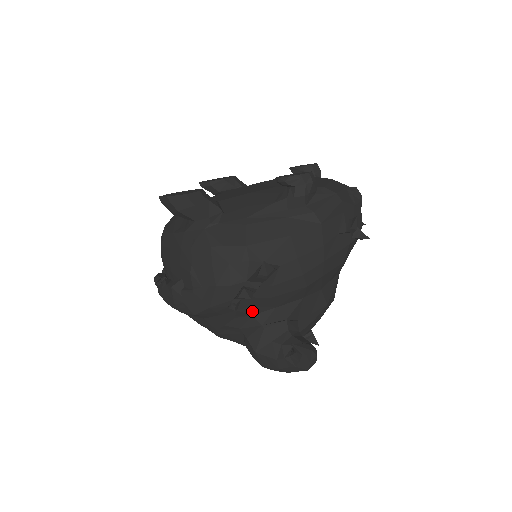
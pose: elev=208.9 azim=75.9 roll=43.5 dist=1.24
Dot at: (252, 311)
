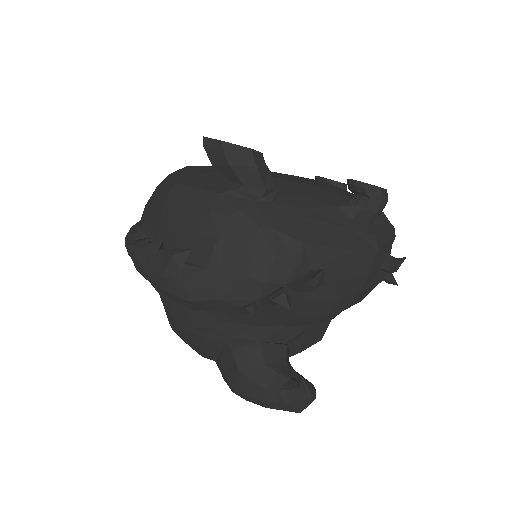
Dot at: (260, 321)
